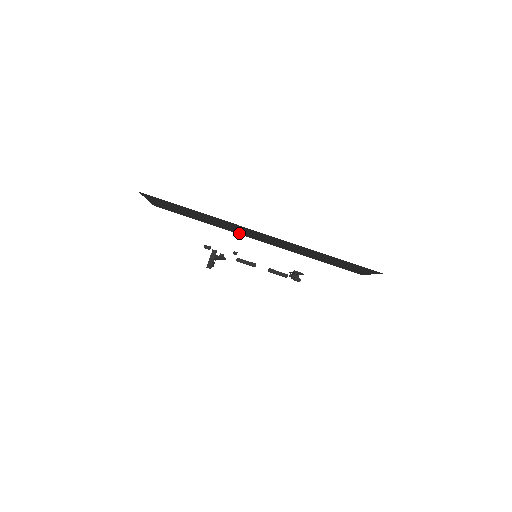
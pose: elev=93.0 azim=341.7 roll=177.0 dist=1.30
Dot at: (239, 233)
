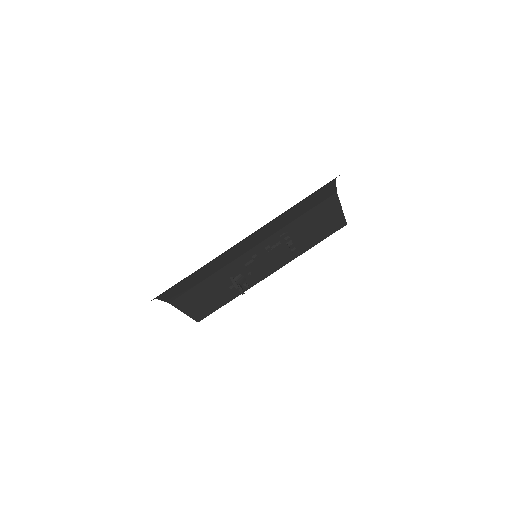
Dot at: (256, 280)
